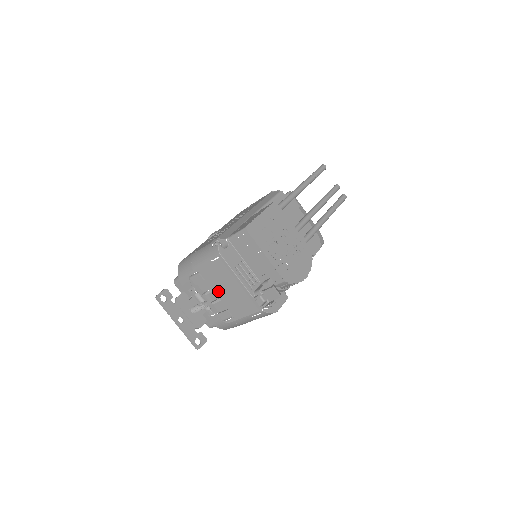
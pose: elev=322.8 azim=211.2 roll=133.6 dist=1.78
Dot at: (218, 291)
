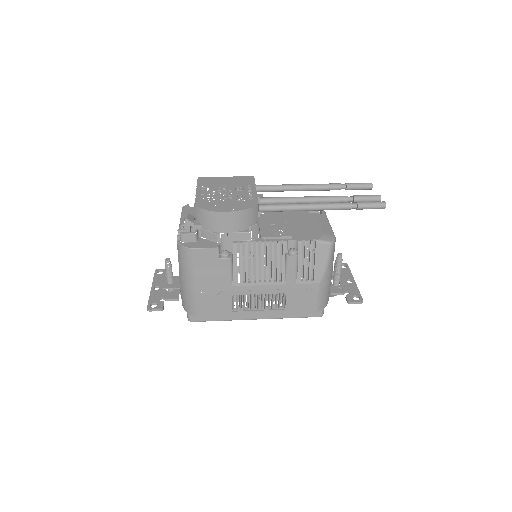
Dot at: occluded
